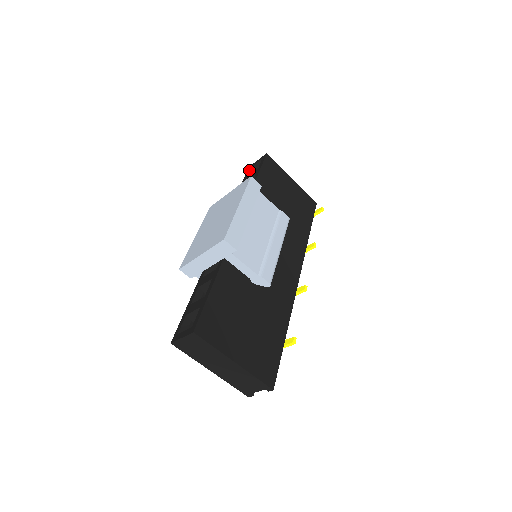
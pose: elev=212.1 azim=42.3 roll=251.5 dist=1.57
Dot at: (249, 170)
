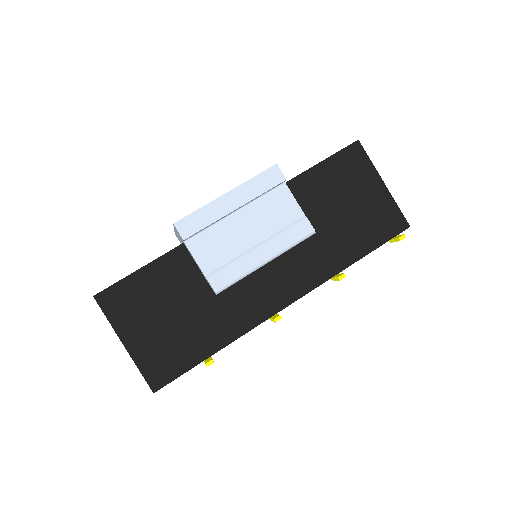
Dot at: occluded
